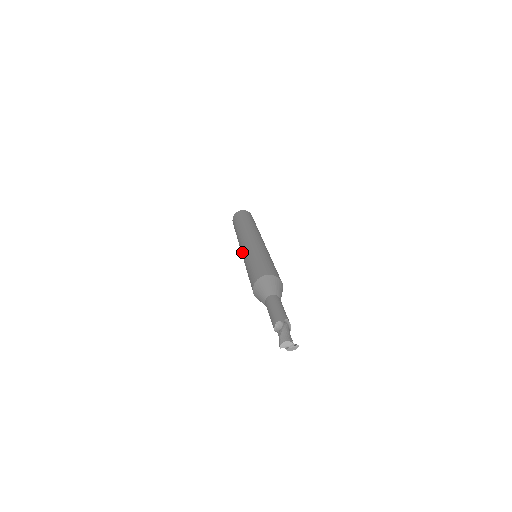
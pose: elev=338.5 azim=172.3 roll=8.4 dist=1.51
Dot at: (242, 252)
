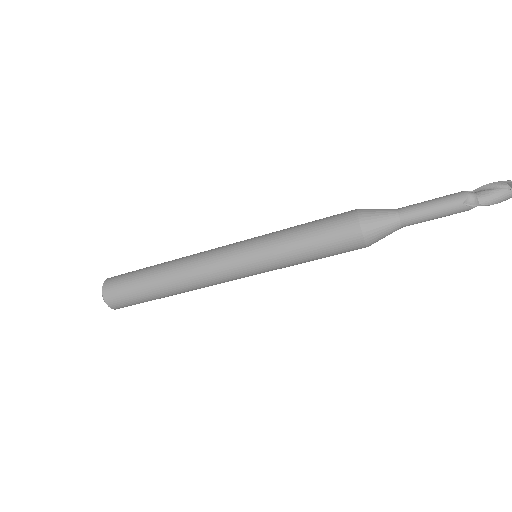
Dot at: (239, 245)
